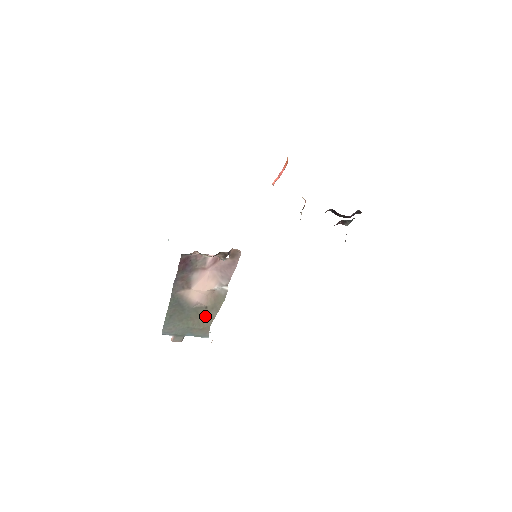
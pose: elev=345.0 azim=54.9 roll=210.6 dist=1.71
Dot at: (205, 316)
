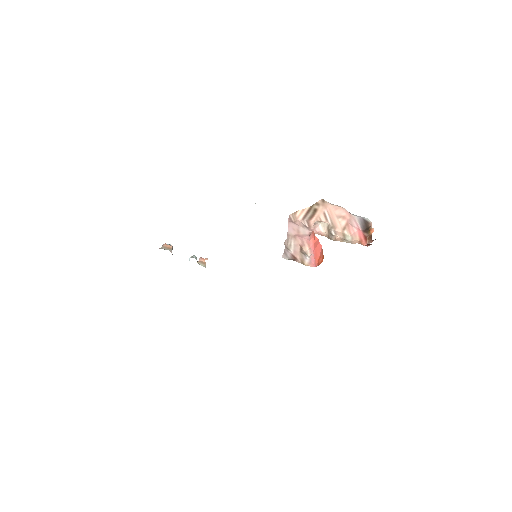
Dot at: occluded
